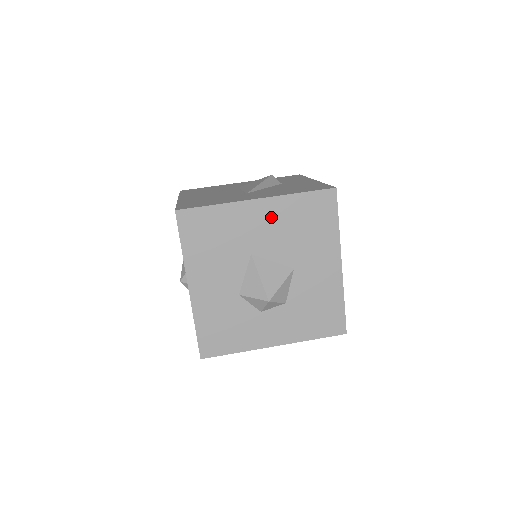
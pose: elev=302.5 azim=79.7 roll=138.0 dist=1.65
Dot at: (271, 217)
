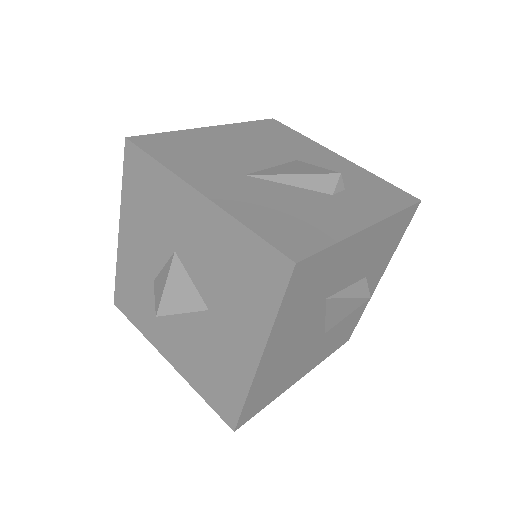
Dot at: (206, 228)
